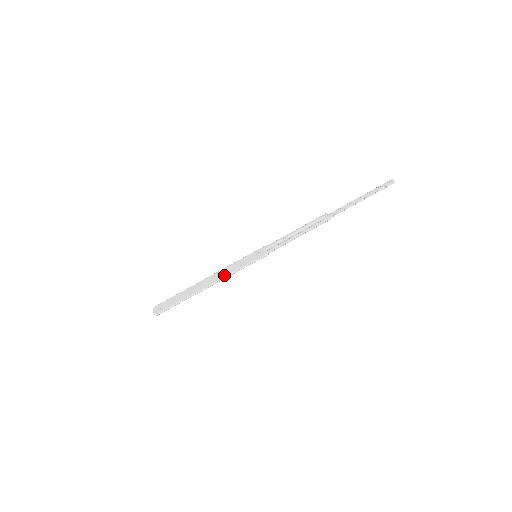
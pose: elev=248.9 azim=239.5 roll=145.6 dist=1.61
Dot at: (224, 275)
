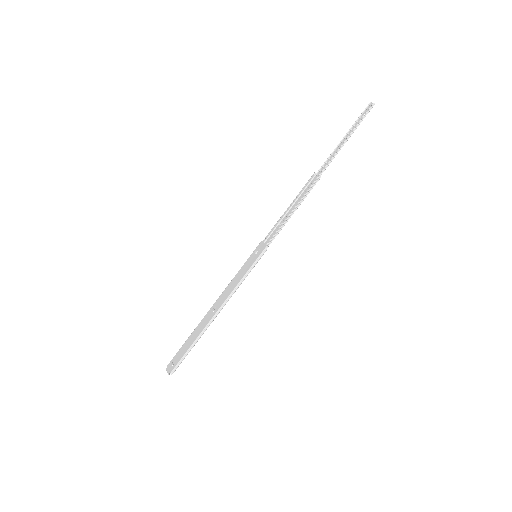
Dot at: (228, 293)
